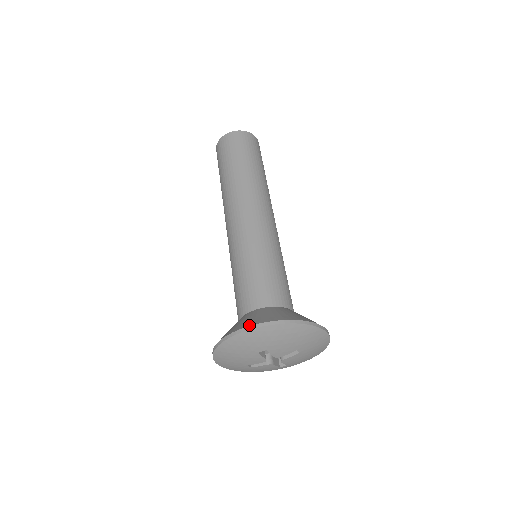
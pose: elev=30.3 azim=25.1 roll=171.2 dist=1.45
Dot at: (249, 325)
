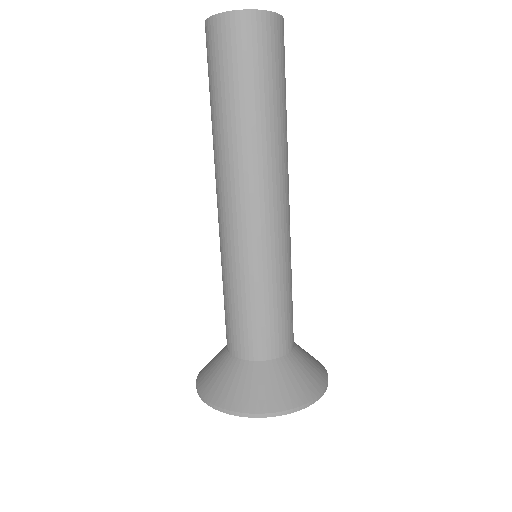
Dot at: (198, 387)
